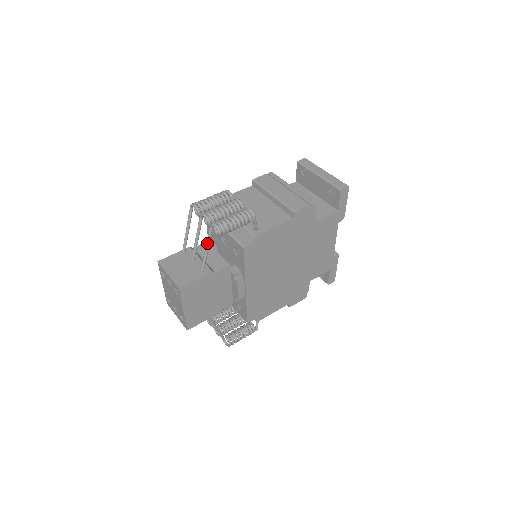
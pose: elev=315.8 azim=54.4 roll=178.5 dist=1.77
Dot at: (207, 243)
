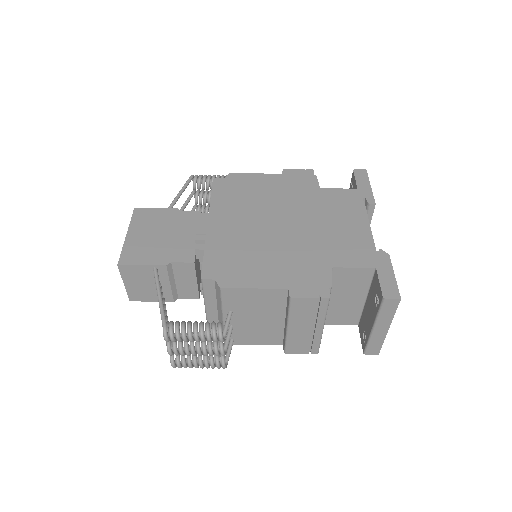
Dot at: occluded
